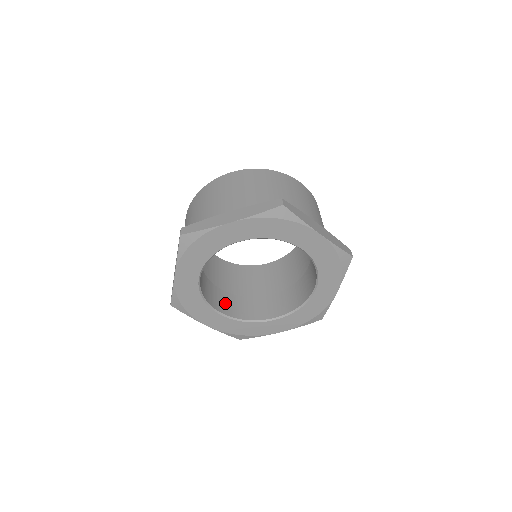
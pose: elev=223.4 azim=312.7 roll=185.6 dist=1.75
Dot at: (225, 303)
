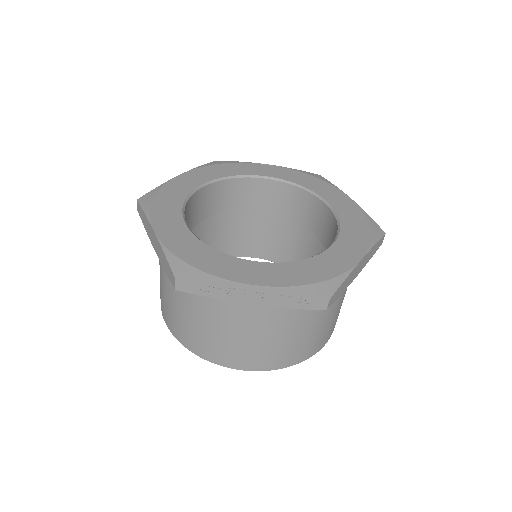
Dot at: occluded
